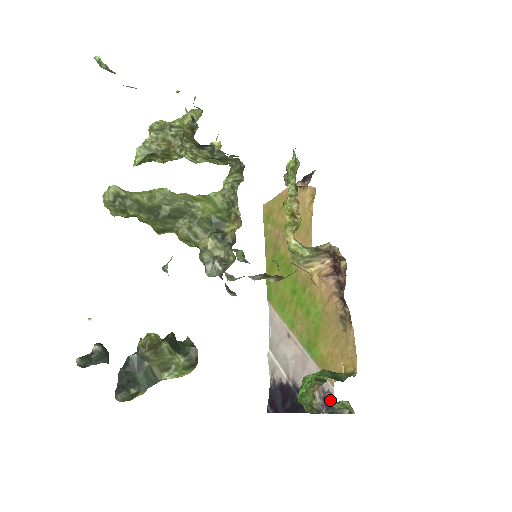
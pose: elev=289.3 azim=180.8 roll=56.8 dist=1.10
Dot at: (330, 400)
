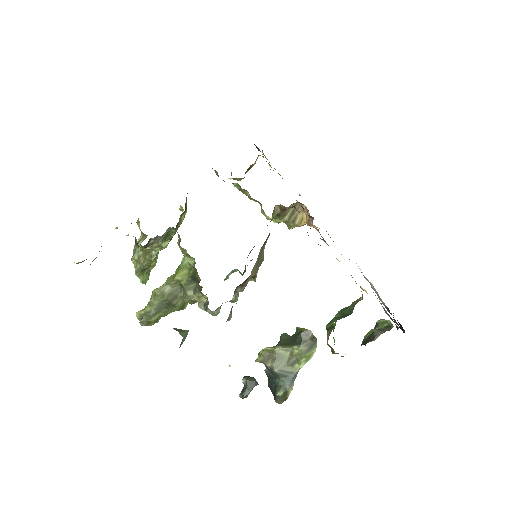
Dot at: occluded
